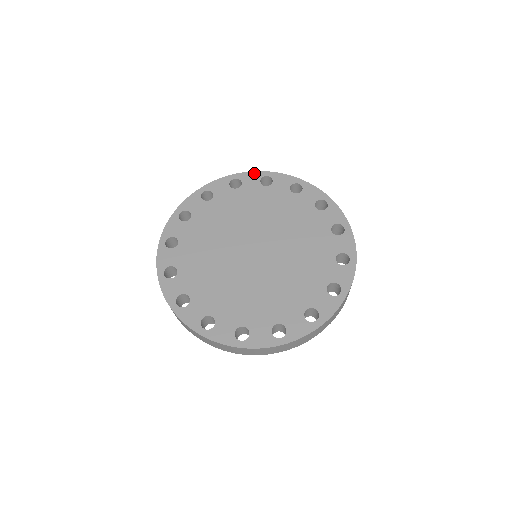
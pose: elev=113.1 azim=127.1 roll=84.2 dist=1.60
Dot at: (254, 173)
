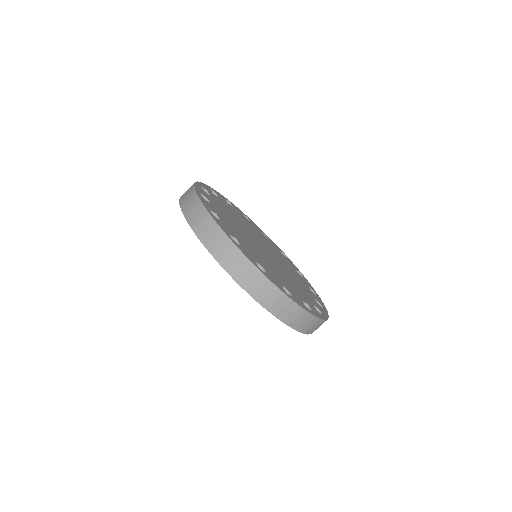
Dot at: (218, 192)
